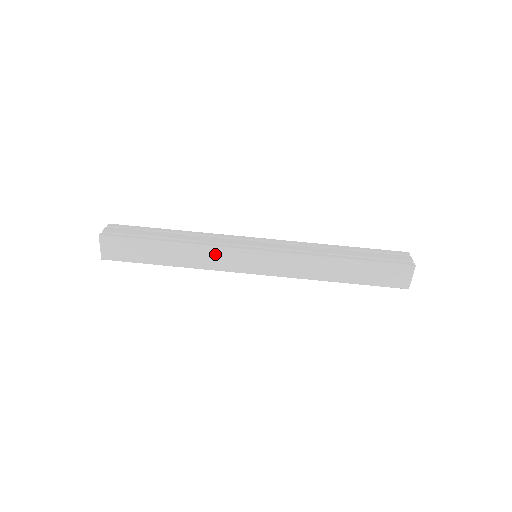
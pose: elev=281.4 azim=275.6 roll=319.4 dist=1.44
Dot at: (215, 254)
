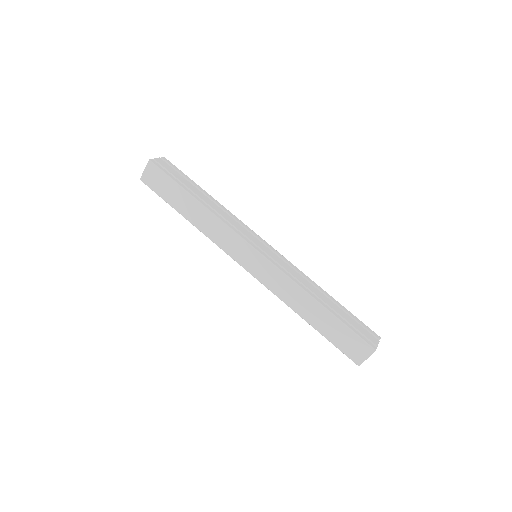
Dot at: (225, 232)
